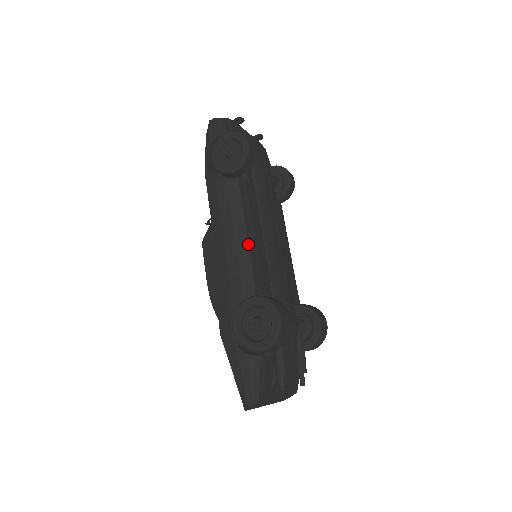
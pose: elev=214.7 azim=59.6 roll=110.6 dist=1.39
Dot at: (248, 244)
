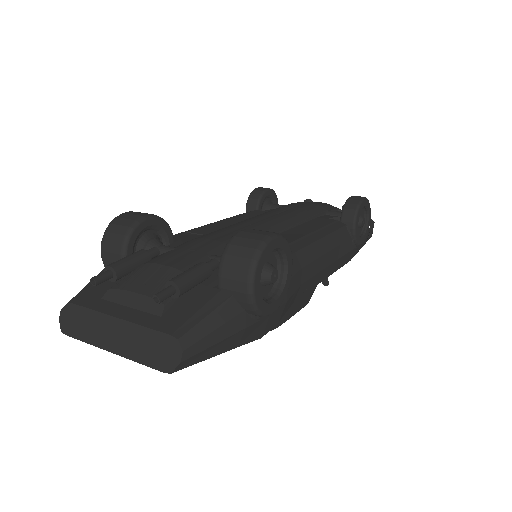
Dot at: occluded
